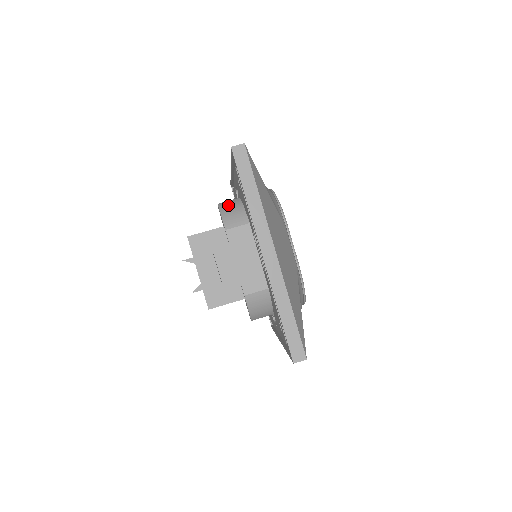
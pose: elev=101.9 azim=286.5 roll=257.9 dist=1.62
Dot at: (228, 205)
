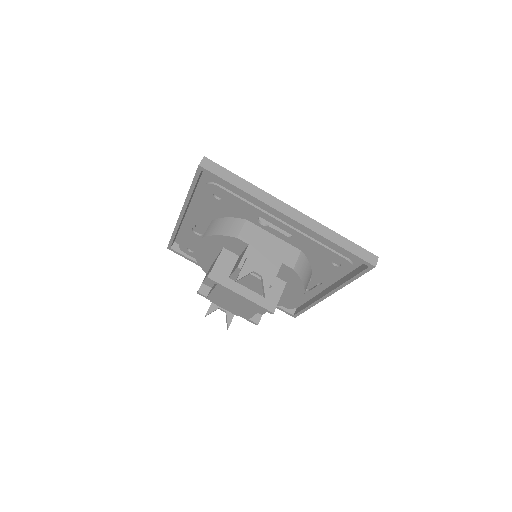
Dot at: (213, 228)
